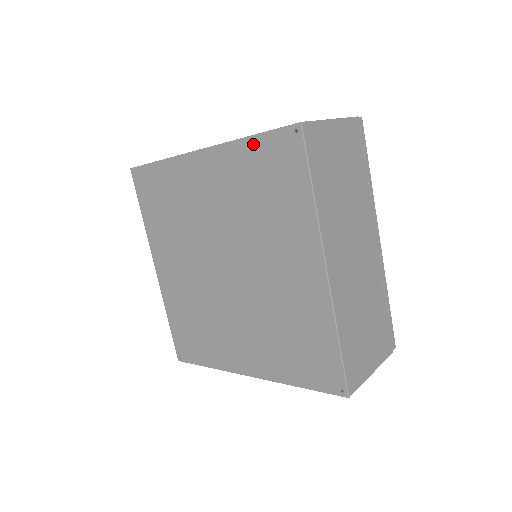
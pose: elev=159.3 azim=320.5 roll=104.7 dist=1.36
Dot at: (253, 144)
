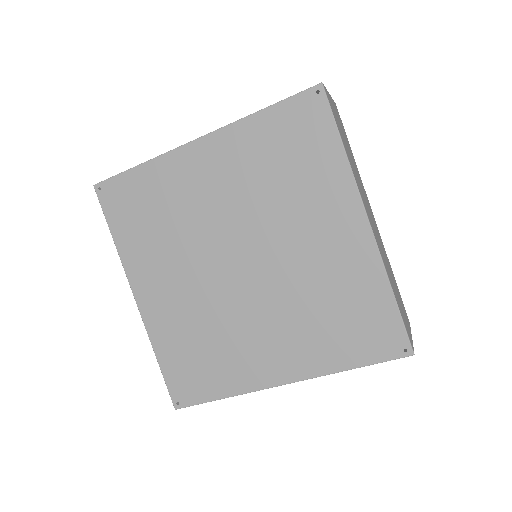
Dot at: (267, 116)
